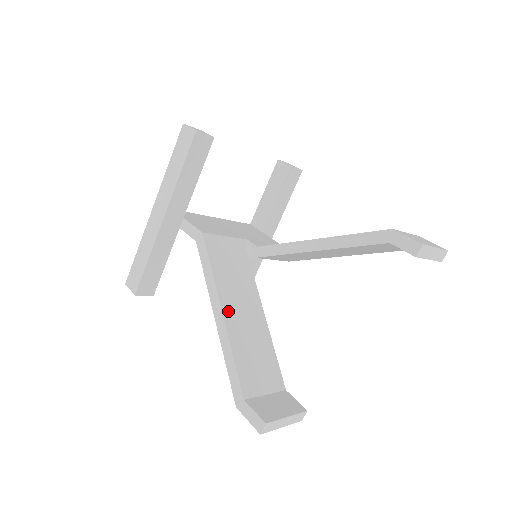
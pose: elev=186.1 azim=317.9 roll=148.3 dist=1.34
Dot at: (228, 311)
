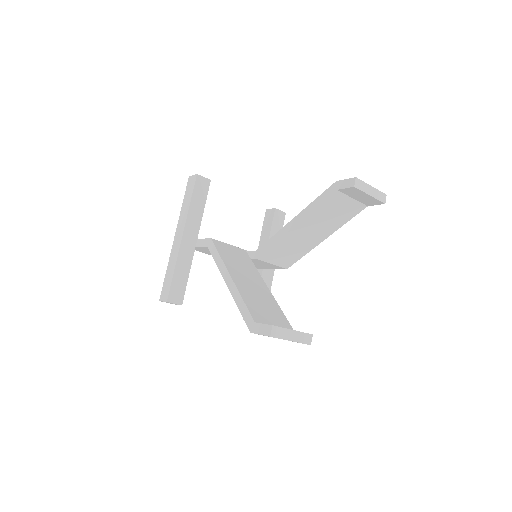
Dot at: (236, 277)
